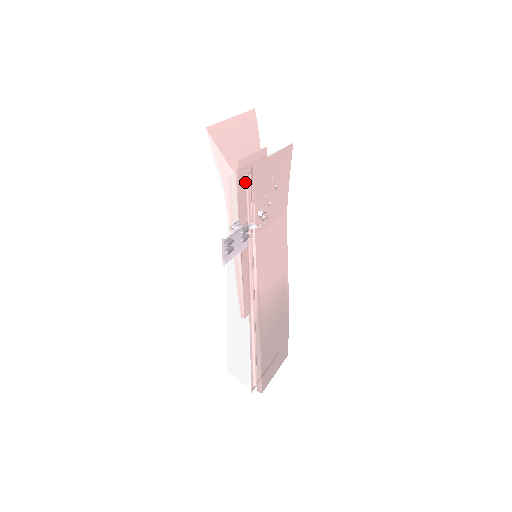
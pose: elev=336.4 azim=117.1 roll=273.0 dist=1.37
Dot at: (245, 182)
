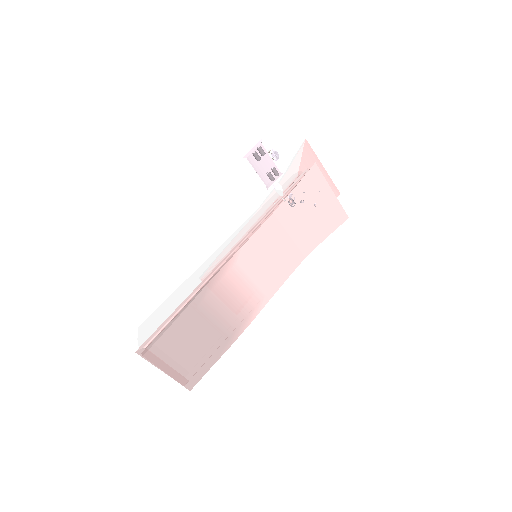
Dot at: (300, 178)
